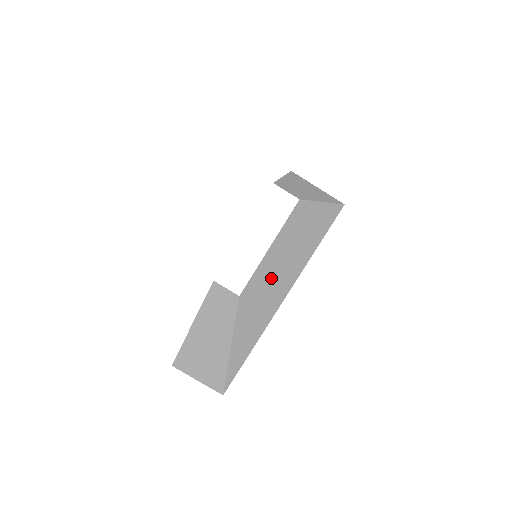
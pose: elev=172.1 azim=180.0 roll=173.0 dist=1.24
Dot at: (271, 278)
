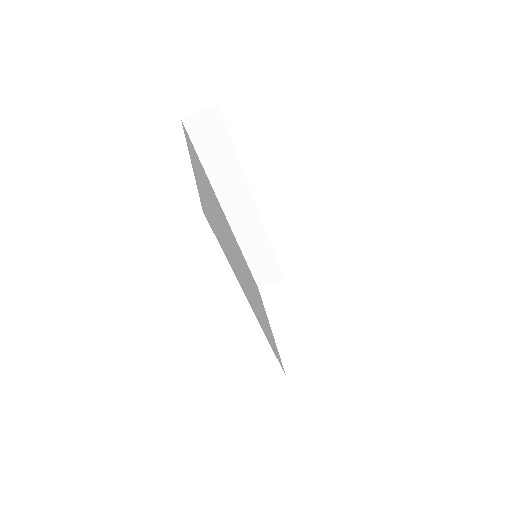
Dot at: occluded
